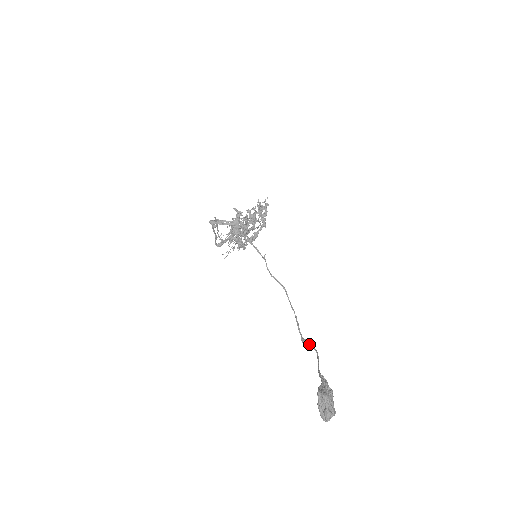
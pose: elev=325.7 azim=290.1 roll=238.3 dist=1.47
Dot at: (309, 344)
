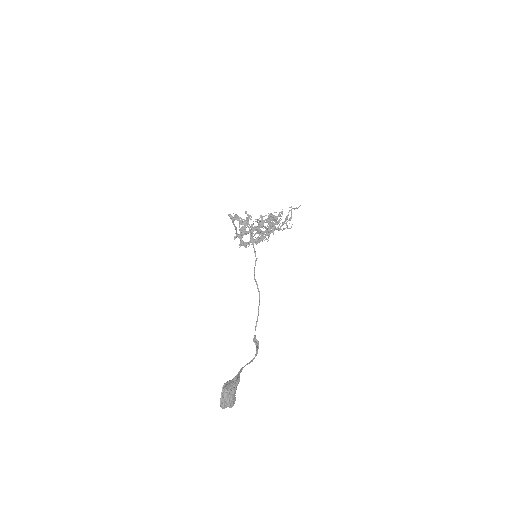
Dot at: (257, 345)
